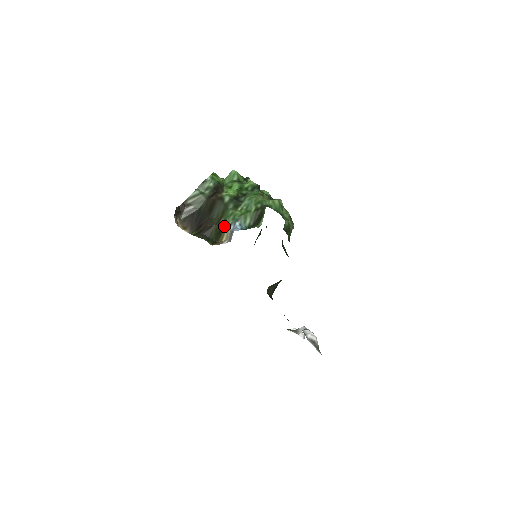
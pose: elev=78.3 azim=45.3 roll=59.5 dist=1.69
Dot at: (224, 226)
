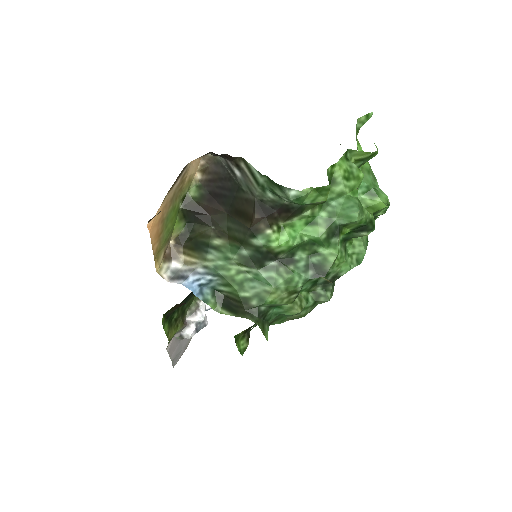
Dot at: (204, 253)
